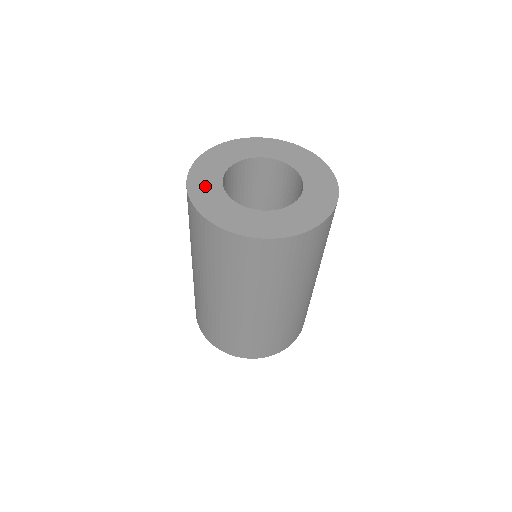
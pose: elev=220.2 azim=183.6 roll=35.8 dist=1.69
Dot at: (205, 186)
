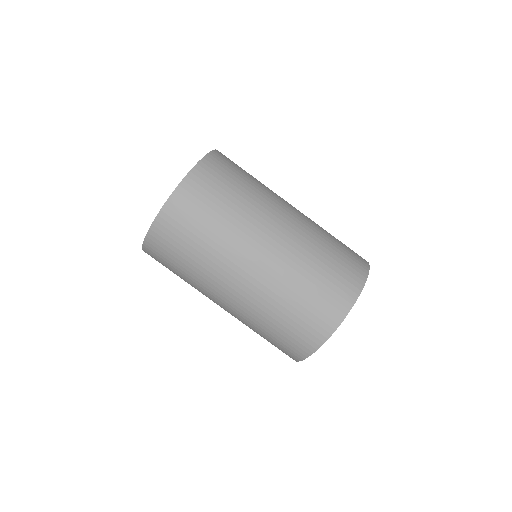
Dot at: occluded
